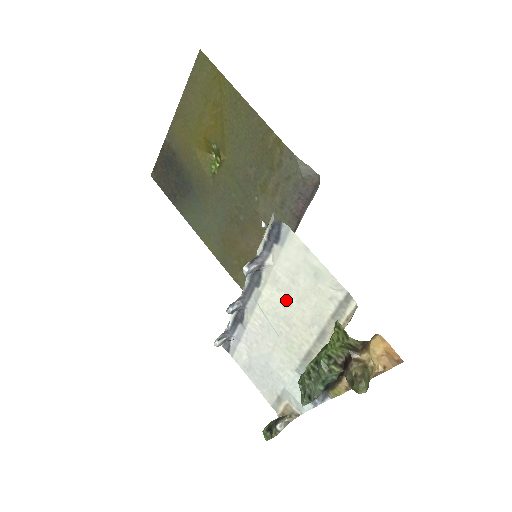
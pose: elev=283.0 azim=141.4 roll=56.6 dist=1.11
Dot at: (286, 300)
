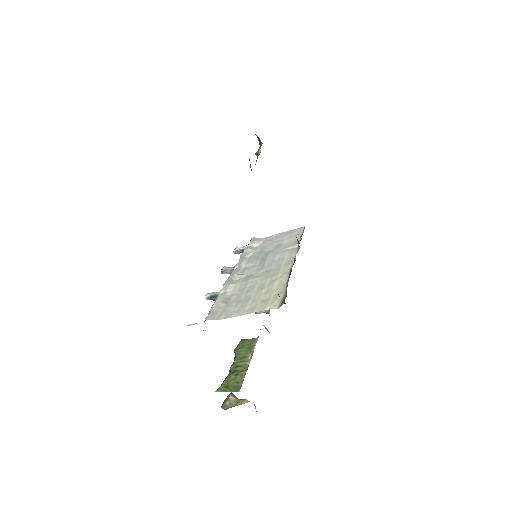
Dot at: occluded
